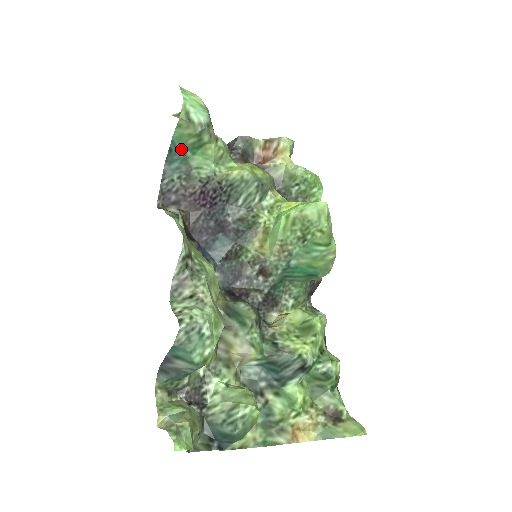
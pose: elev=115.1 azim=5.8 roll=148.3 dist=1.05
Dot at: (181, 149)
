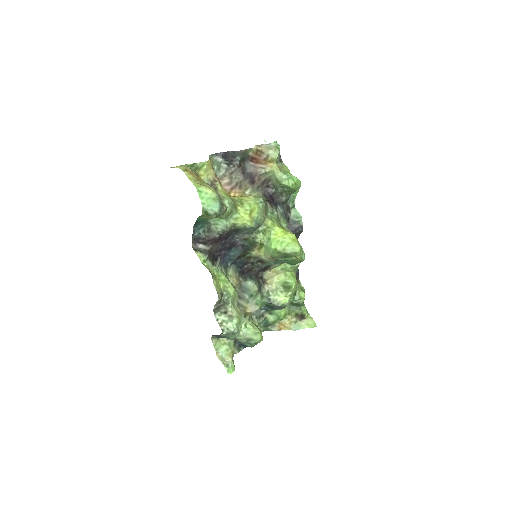
Dot at: (203, 220)
